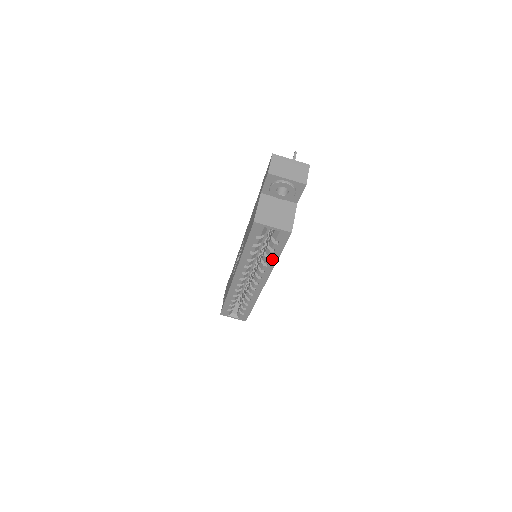
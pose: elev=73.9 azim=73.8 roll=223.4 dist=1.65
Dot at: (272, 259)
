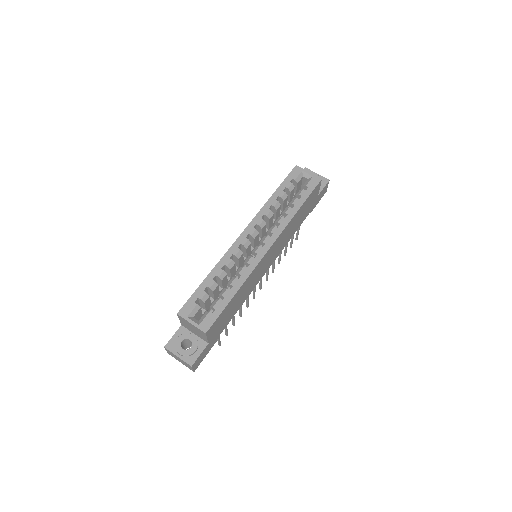
Dot at: (294, 208)
